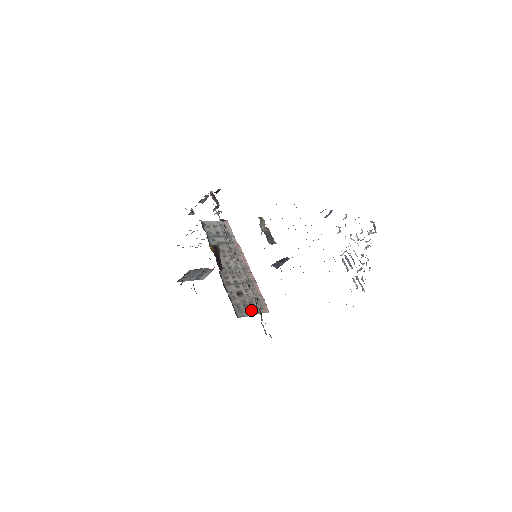
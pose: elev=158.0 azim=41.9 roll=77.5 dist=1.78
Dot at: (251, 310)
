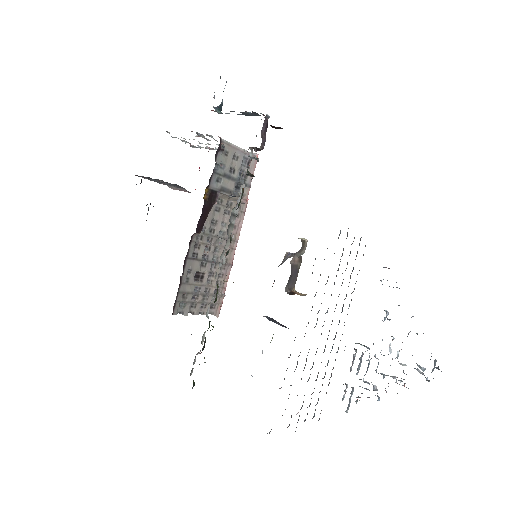
Dot at: (198, 306)
